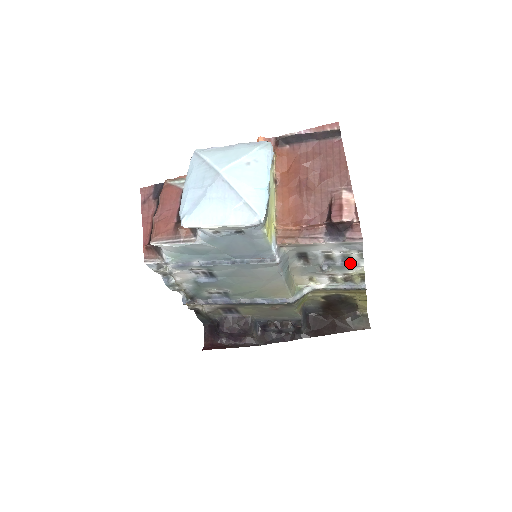
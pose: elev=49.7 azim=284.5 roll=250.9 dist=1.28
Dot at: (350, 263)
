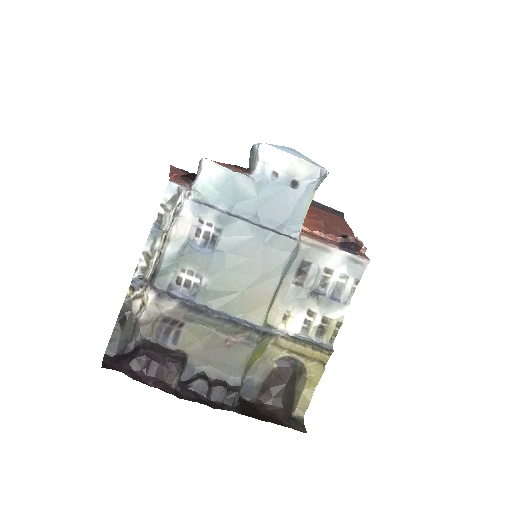
Dot at: (338, 299)
